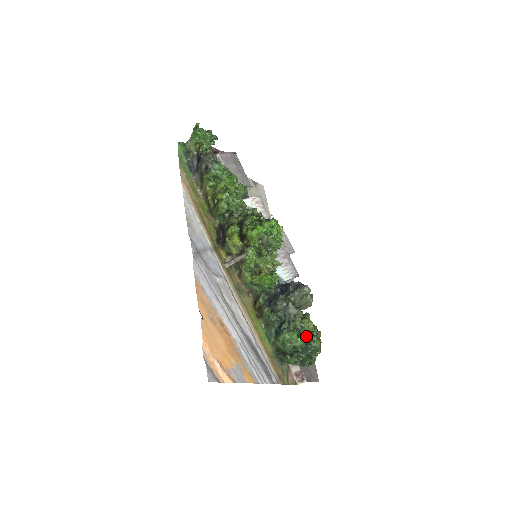
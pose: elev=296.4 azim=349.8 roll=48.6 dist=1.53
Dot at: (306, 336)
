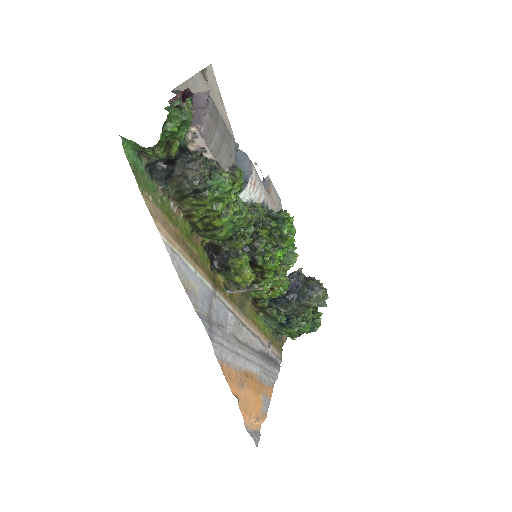
Dot at: occluded
